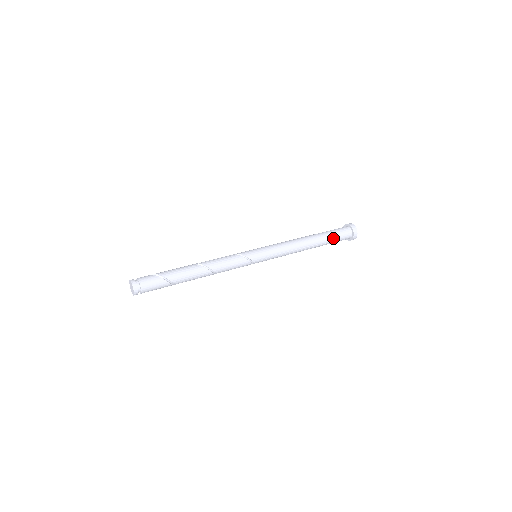
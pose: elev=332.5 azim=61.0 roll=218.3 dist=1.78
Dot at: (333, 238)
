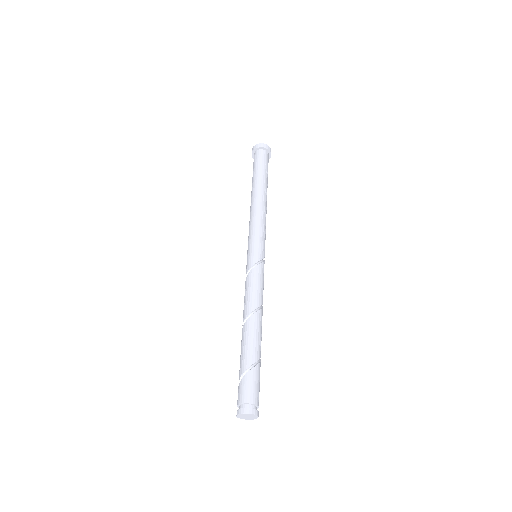
Dot at: (263, 170)
